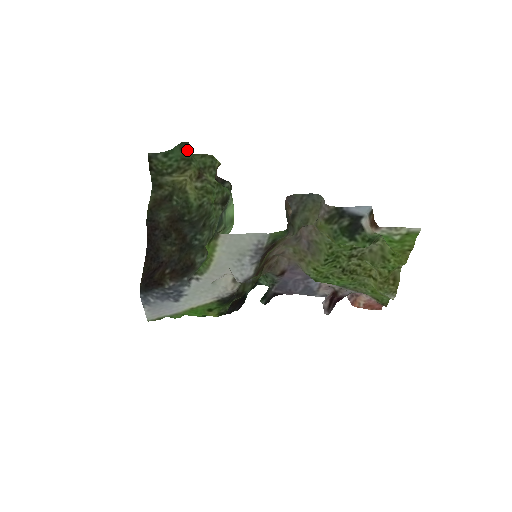
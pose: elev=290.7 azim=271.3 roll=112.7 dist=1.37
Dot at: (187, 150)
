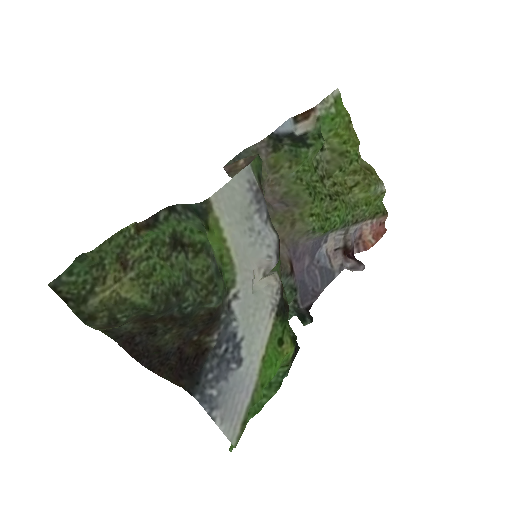
Dot at: (88, 253)
